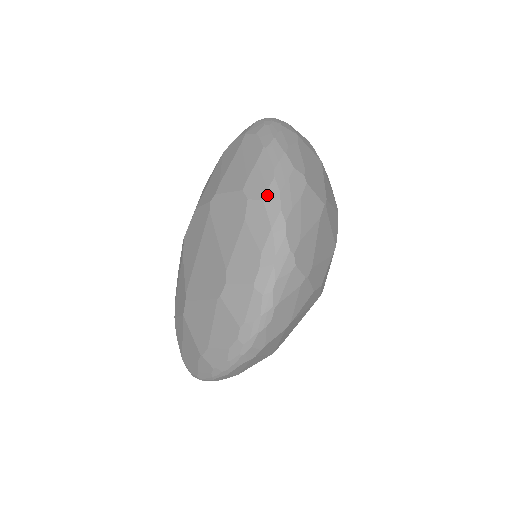
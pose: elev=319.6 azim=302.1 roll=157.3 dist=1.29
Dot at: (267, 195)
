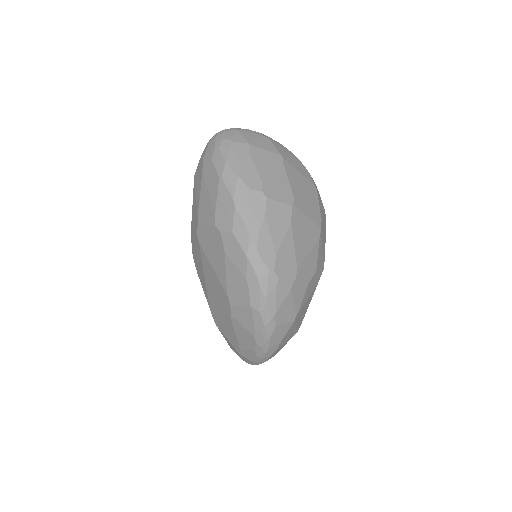
Dot at: (234, 227)
